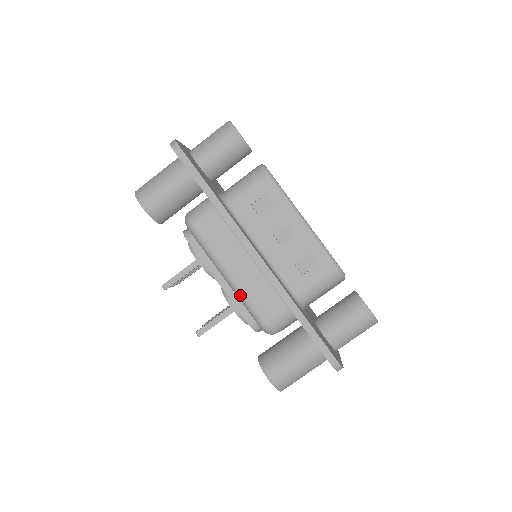
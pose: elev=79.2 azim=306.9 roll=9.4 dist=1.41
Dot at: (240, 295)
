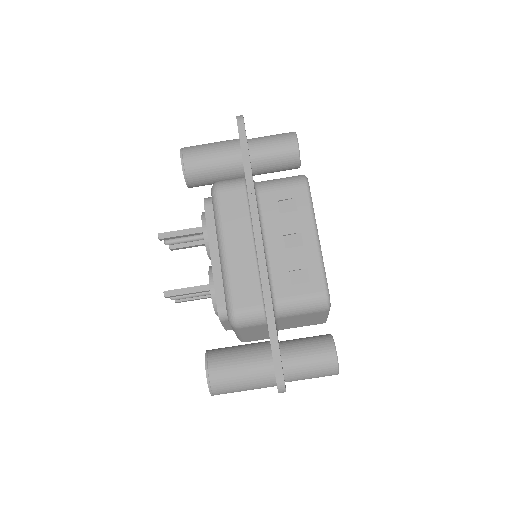
Dot at: (225, 272)
